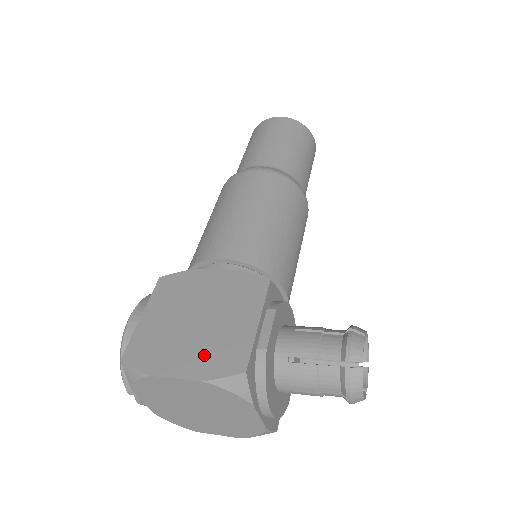
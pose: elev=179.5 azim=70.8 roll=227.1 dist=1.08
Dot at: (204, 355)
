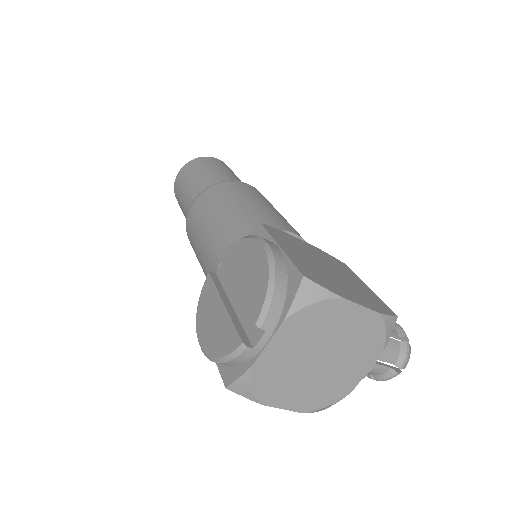
Dot at: (362, 296)
